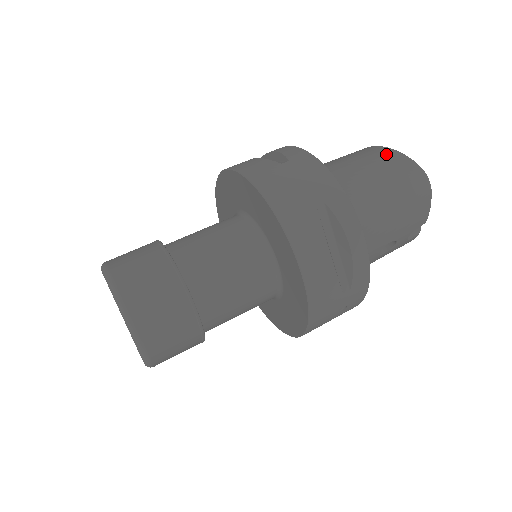
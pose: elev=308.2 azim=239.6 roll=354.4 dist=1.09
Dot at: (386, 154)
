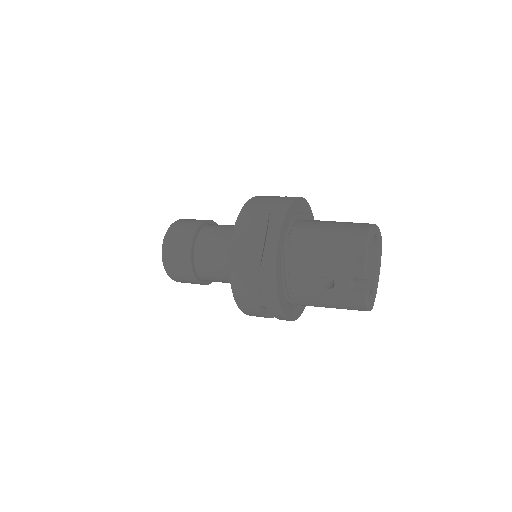
Dot at: (363, 223)
